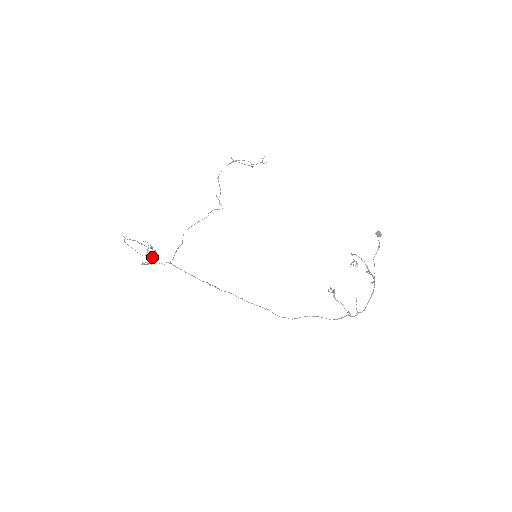
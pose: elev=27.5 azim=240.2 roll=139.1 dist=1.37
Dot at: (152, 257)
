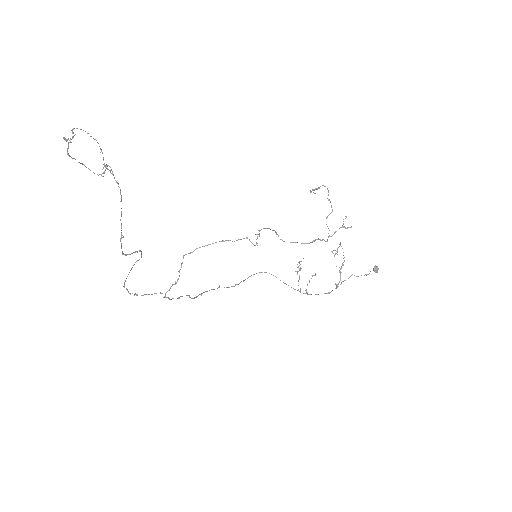
Dot at: (107, 168)
